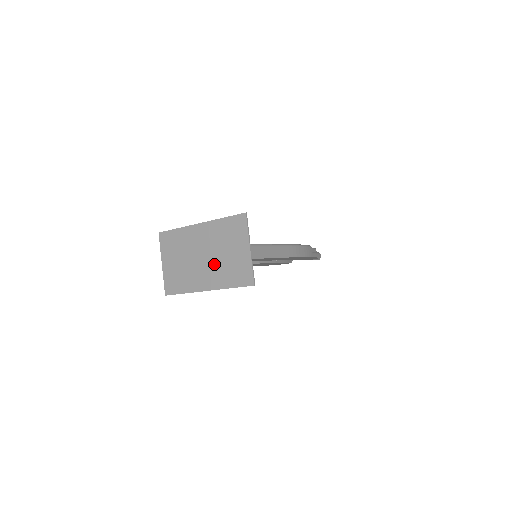
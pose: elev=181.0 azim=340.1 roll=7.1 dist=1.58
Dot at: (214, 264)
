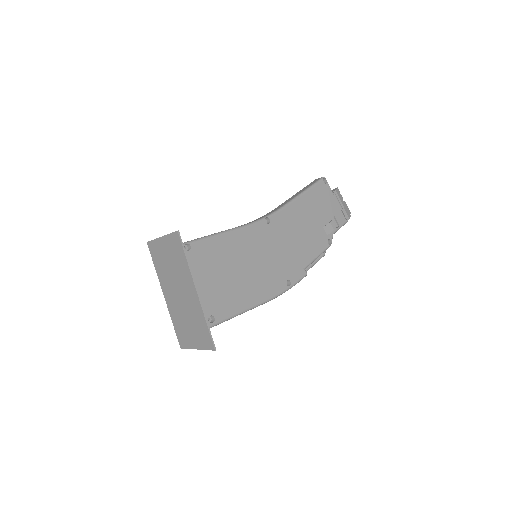
Dot at: (179, 307)
